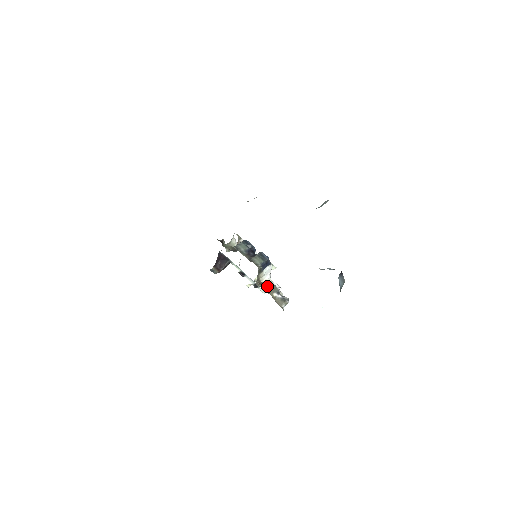
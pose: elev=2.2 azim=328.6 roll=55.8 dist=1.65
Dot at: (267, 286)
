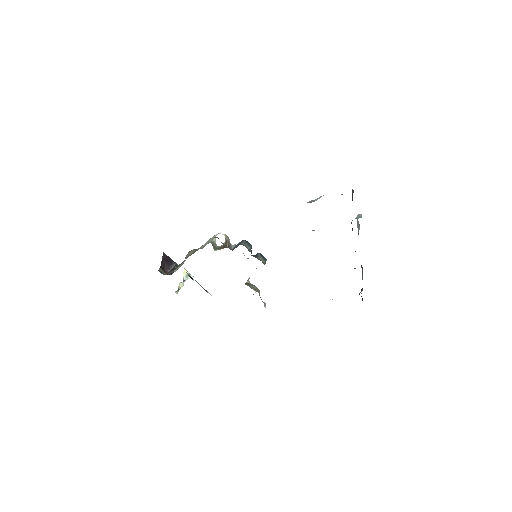
Dot at: (252, 286)
